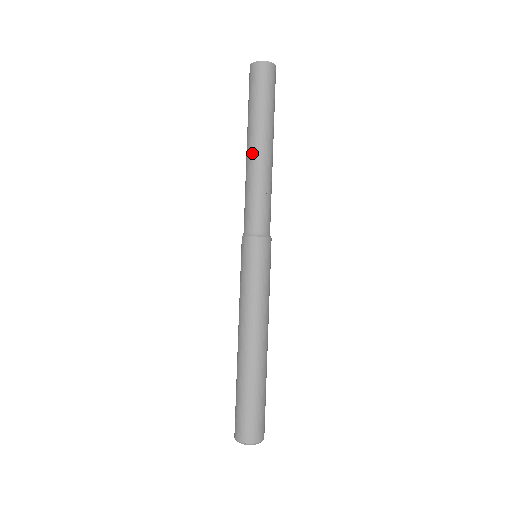
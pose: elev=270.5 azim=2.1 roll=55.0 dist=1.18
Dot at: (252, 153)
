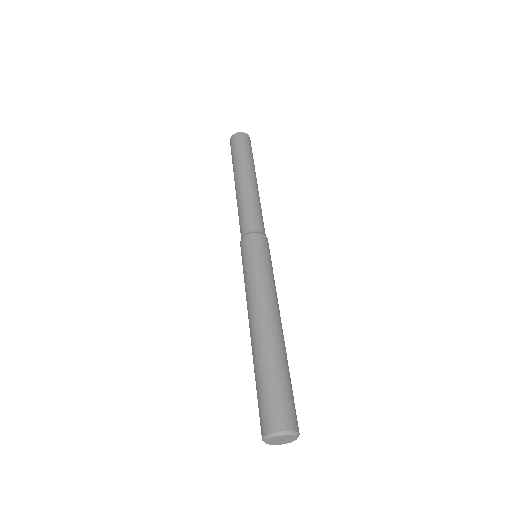
Dot at: occluded
